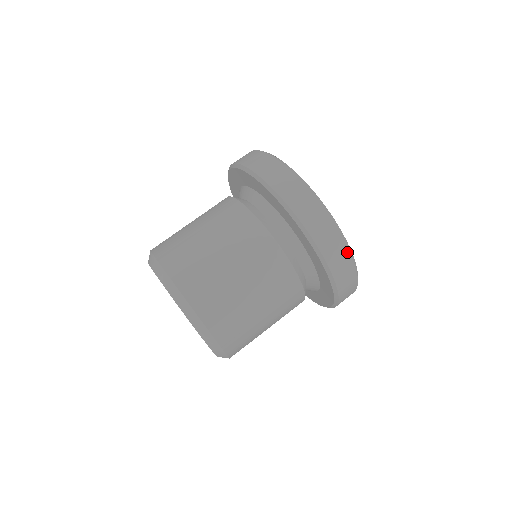
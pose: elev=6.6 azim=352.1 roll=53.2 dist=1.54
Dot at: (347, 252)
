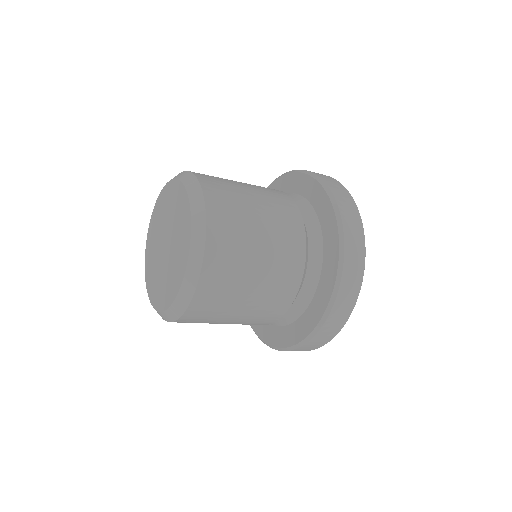
Dot at: (362, 270)
